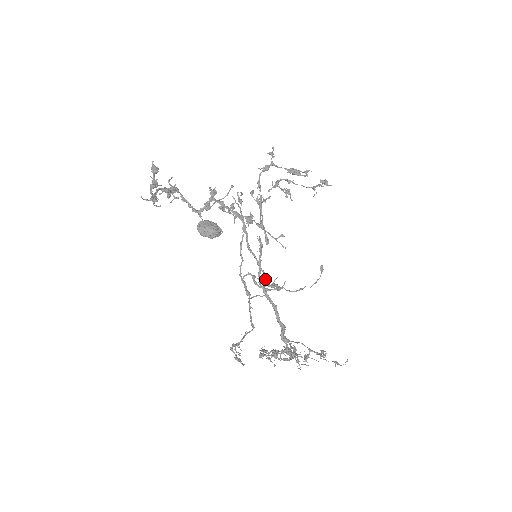
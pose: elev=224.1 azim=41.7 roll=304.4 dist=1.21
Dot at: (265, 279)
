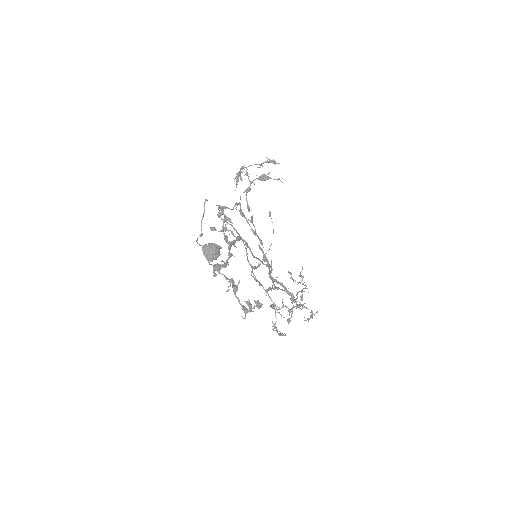
Dot at: occluded
